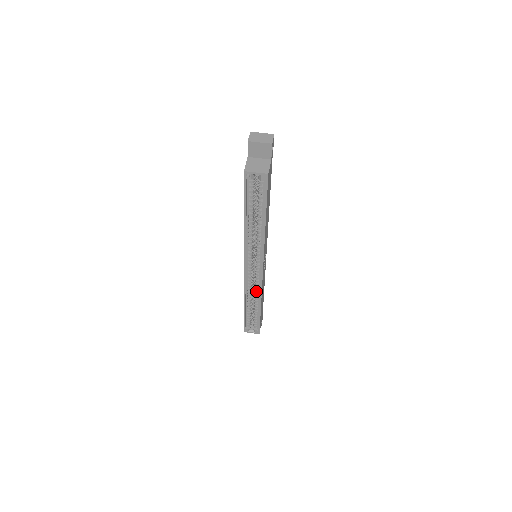
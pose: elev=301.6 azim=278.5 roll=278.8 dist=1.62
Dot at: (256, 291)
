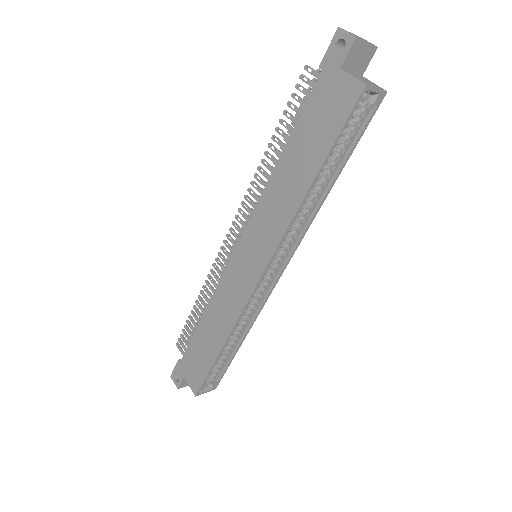
Dot at: (248, 314)
